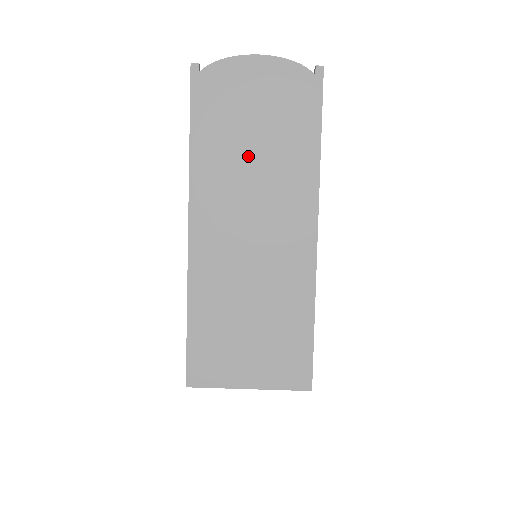
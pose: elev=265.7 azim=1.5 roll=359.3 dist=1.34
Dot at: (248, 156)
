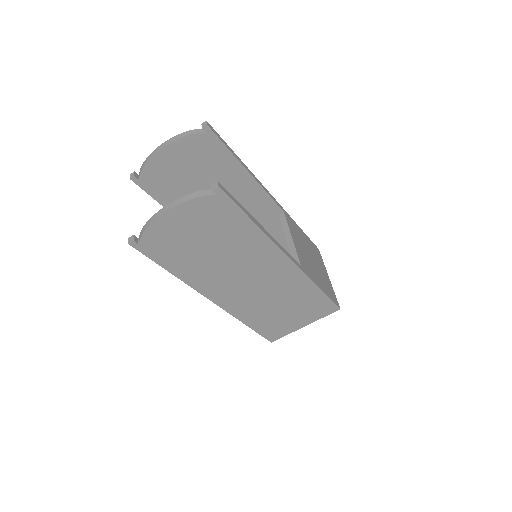
Dot at: (214, 258)
